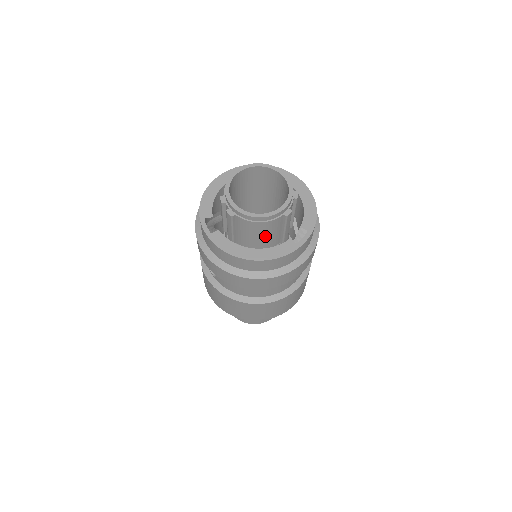
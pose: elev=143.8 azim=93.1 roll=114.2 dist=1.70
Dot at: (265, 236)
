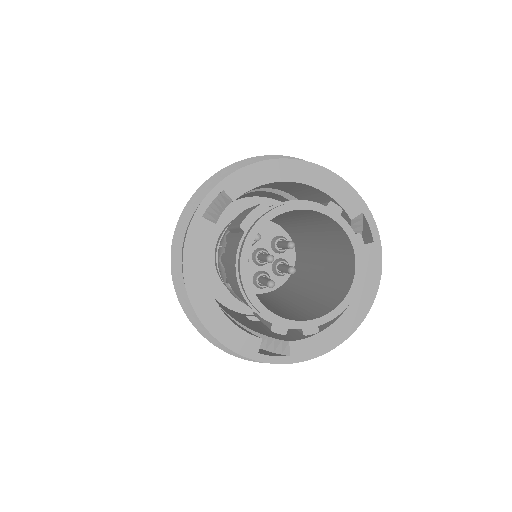
Dot at: occluded
